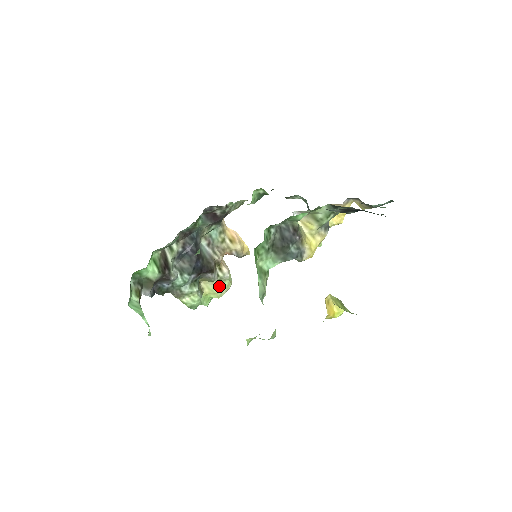
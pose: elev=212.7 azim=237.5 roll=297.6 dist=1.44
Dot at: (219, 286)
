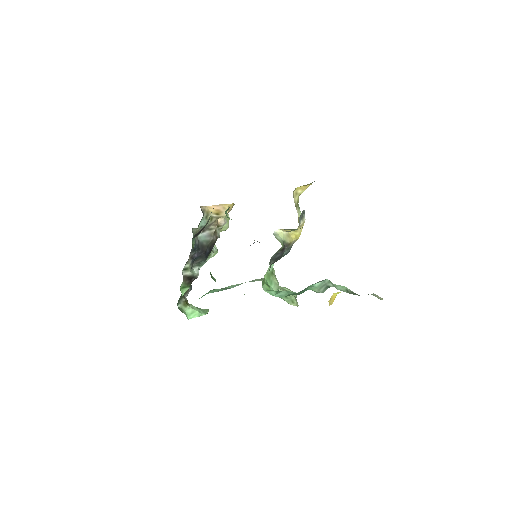
Dot at: (222, 228)
